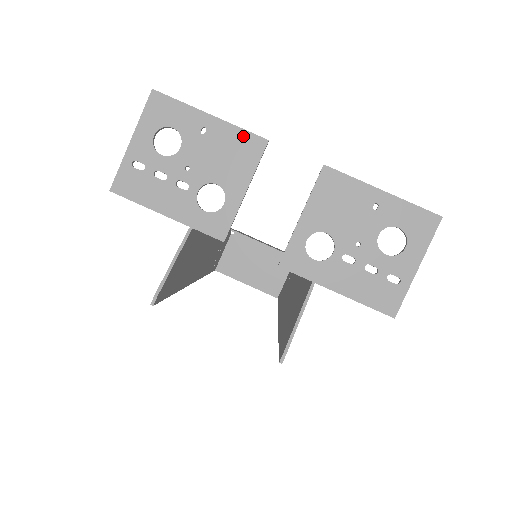
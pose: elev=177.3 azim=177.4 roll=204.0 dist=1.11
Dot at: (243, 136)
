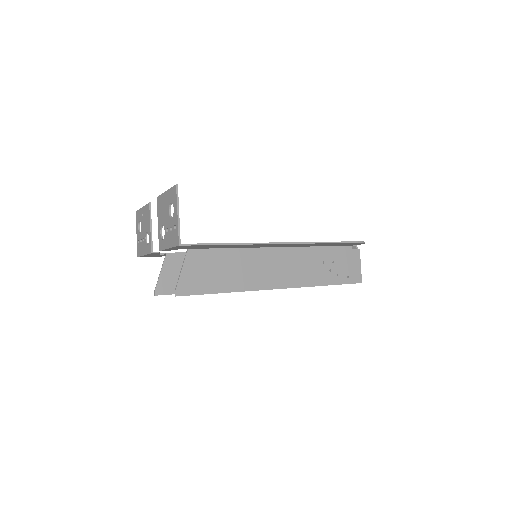
Dot at: (146, 207)
